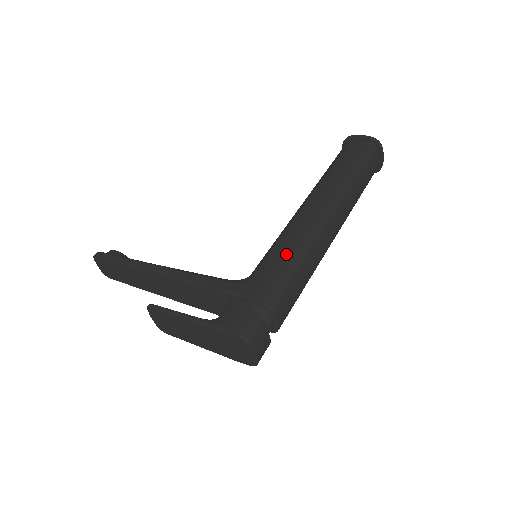
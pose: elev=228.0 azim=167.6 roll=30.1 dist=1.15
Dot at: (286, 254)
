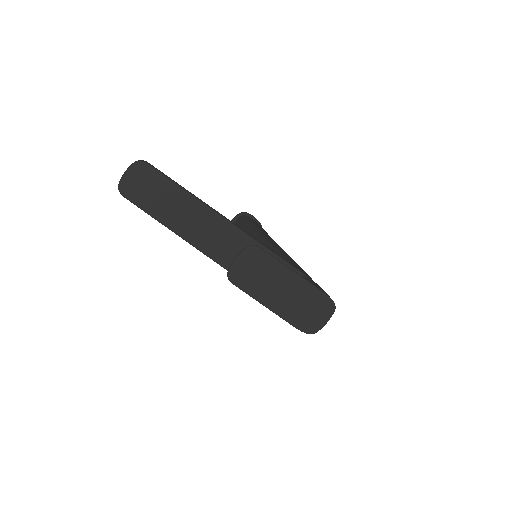
Dot at: (297, 264)
